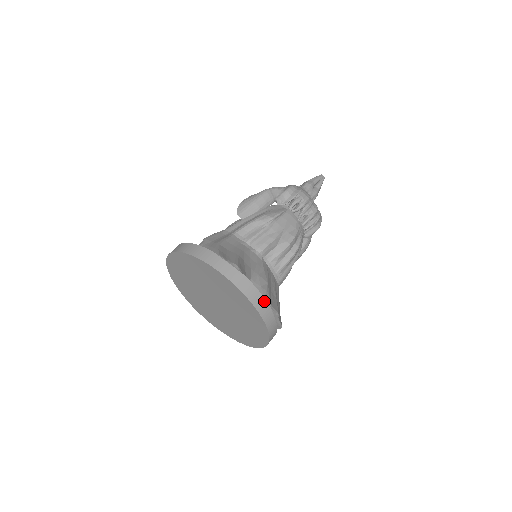
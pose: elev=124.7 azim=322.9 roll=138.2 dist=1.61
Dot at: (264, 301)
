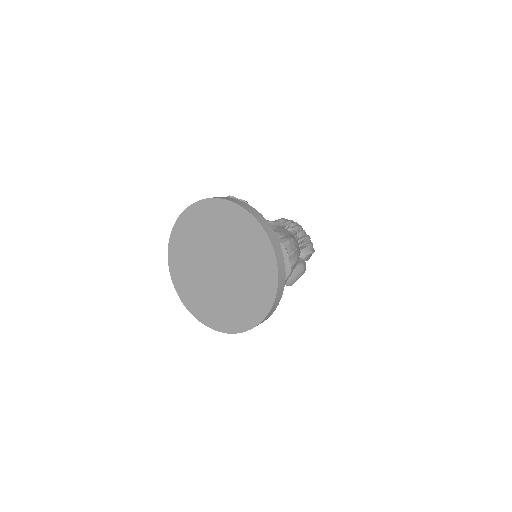
Dot at: (273, 232)
